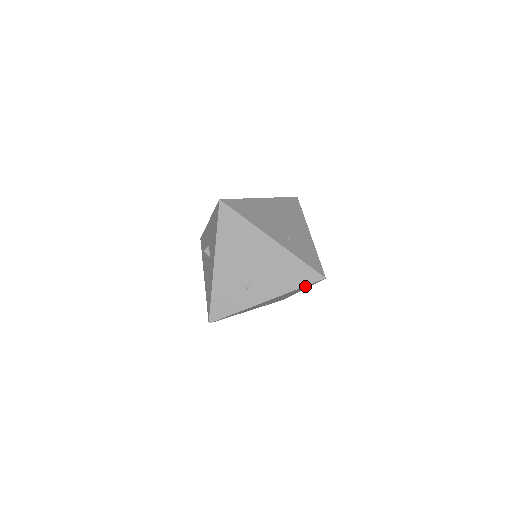
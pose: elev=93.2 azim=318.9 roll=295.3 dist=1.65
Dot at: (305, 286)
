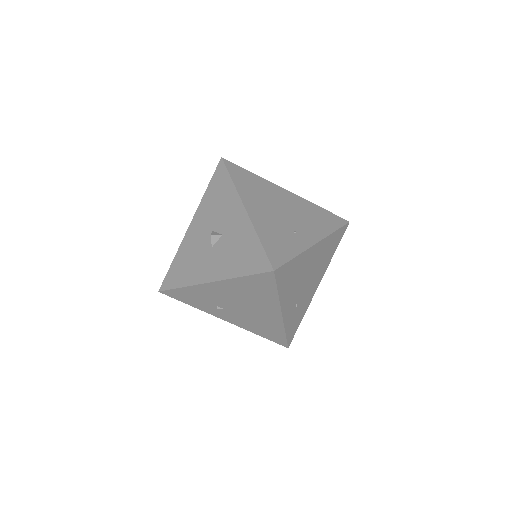
Dot at: occluded
